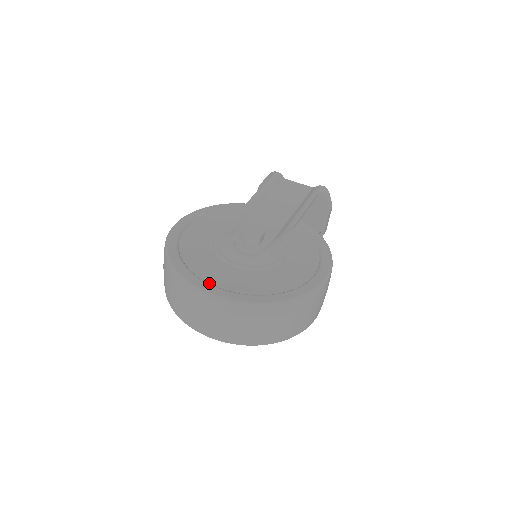
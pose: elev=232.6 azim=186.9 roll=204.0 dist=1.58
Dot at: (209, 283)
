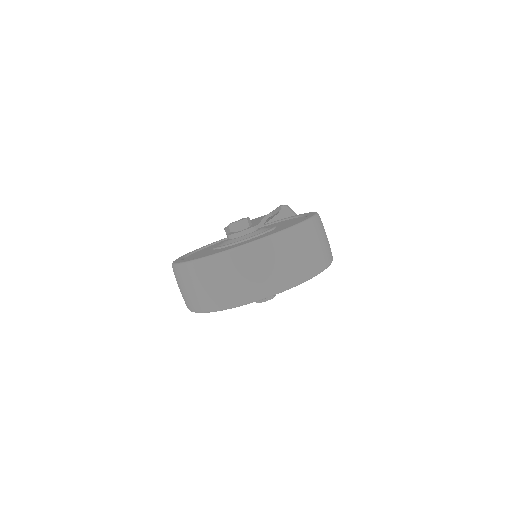
Dot at: occluded
